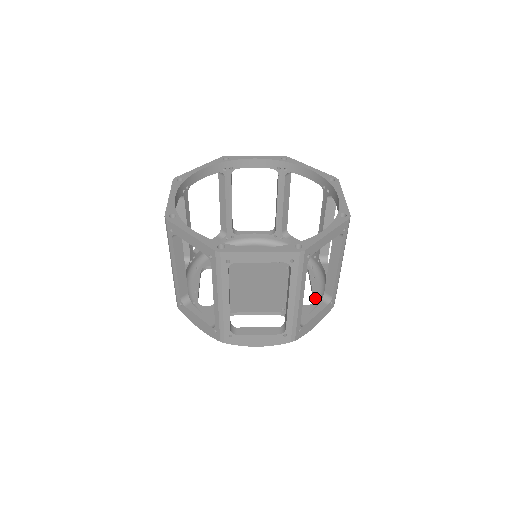
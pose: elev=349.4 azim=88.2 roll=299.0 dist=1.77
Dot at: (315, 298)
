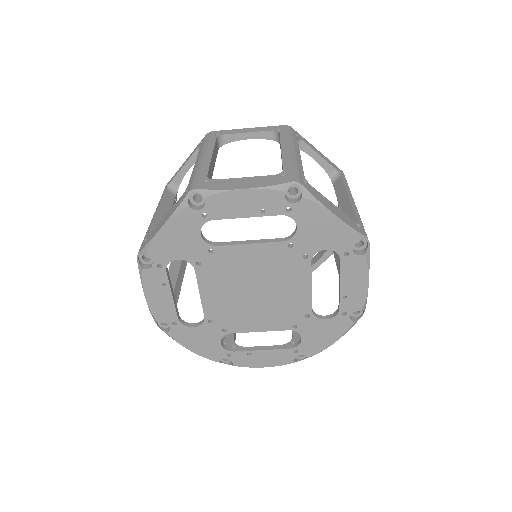
Dot at: occluded
